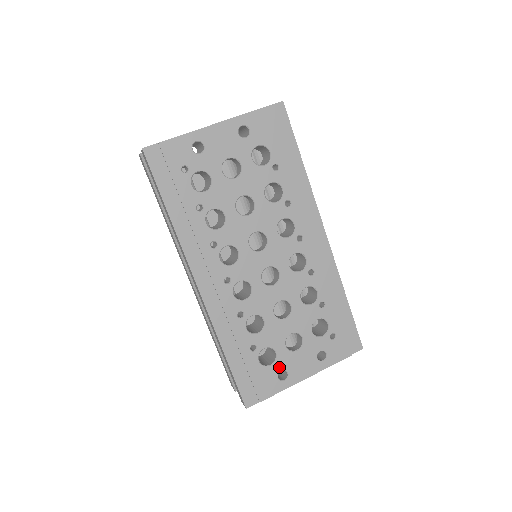
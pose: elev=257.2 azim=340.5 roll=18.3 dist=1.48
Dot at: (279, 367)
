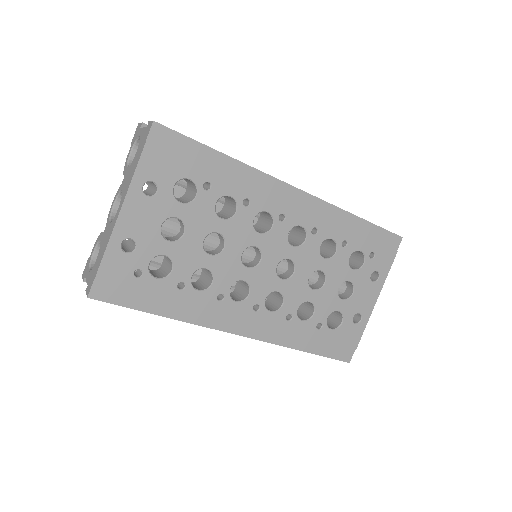
Dot at: (349, 317)
